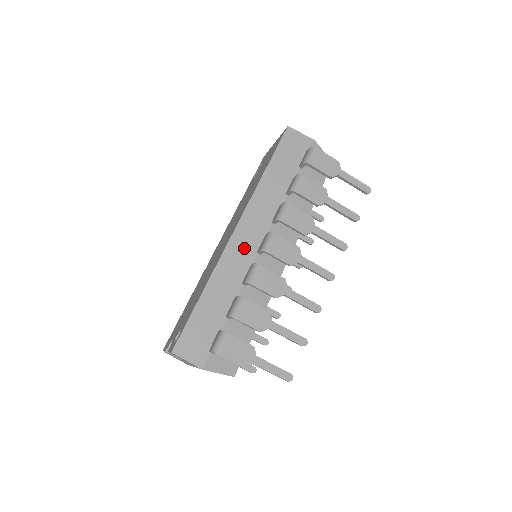
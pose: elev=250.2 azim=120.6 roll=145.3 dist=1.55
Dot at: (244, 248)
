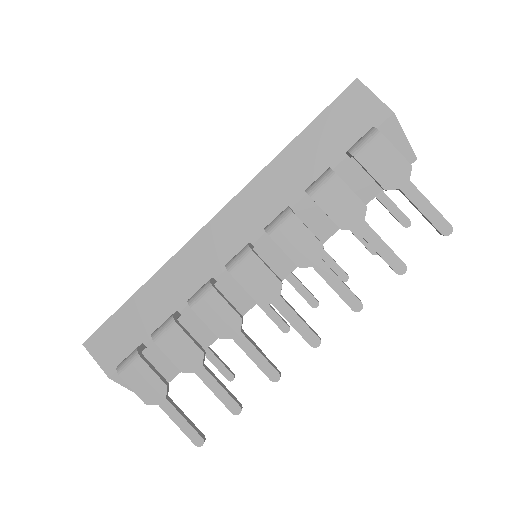
Dot at: (212, 251)
